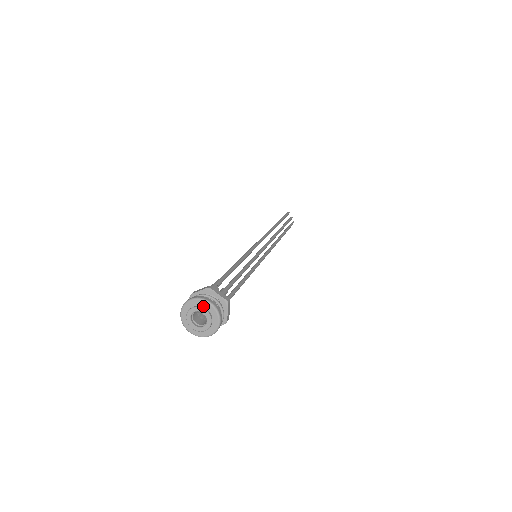
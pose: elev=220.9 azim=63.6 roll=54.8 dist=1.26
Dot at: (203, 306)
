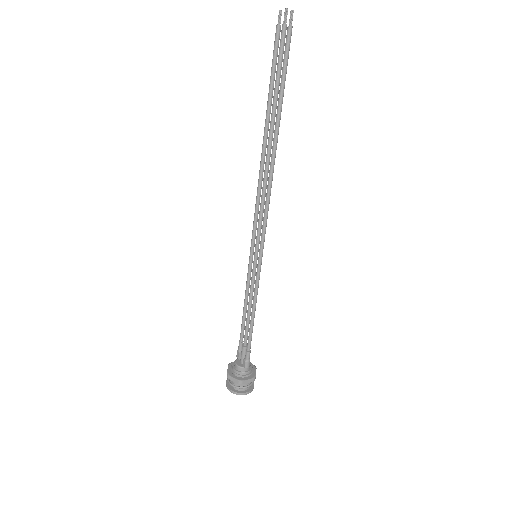
Dot at: (249, 389)
